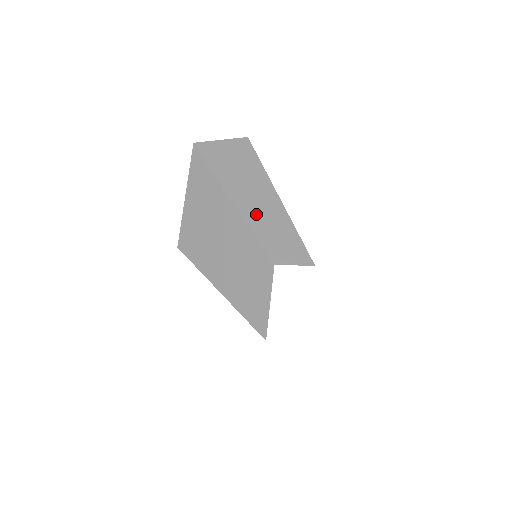
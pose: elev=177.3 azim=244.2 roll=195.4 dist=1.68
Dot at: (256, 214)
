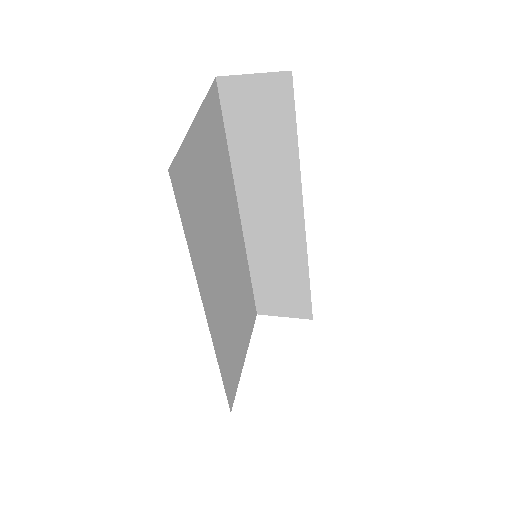
Dot at: (260, 215)
